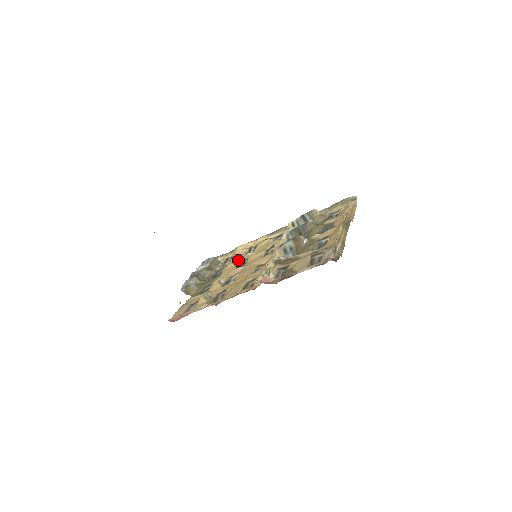
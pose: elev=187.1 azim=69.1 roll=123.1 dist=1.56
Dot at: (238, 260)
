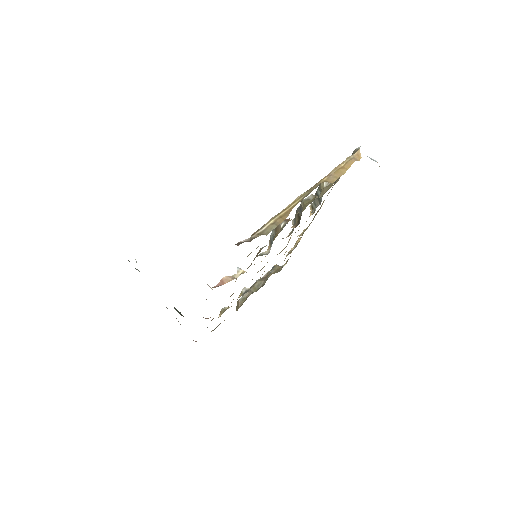
Dot at: occluded
